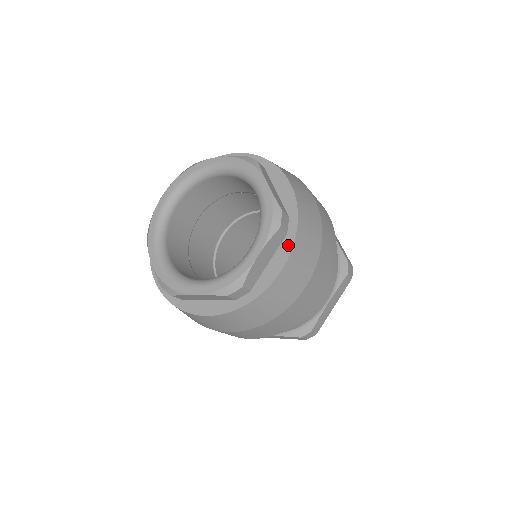
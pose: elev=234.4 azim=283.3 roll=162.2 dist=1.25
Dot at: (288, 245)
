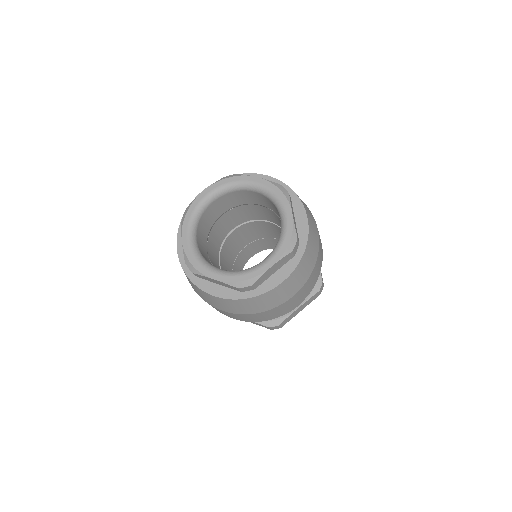
Dot at: (293, 265)
